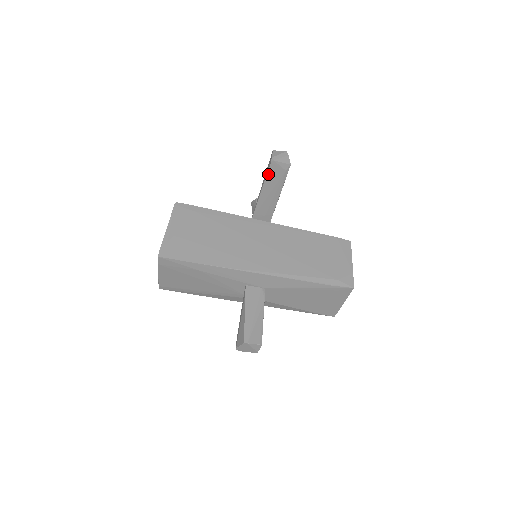
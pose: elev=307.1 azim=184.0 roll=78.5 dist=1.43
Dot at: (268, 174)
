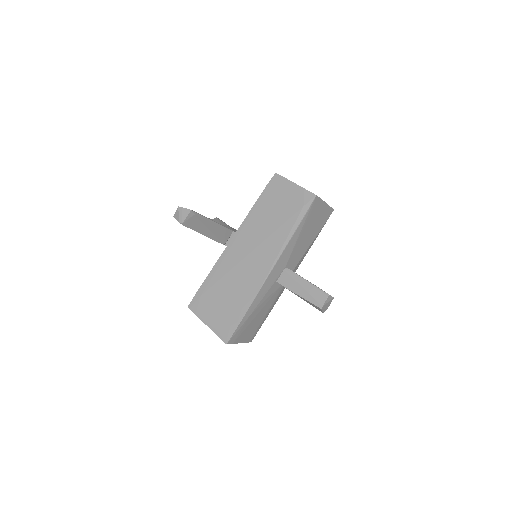
Dot at: (192, 229)
